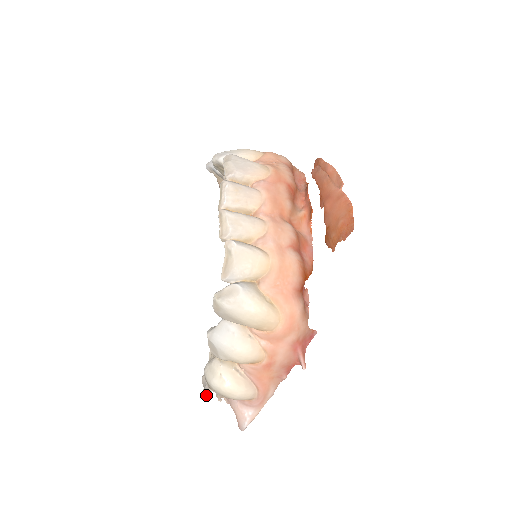
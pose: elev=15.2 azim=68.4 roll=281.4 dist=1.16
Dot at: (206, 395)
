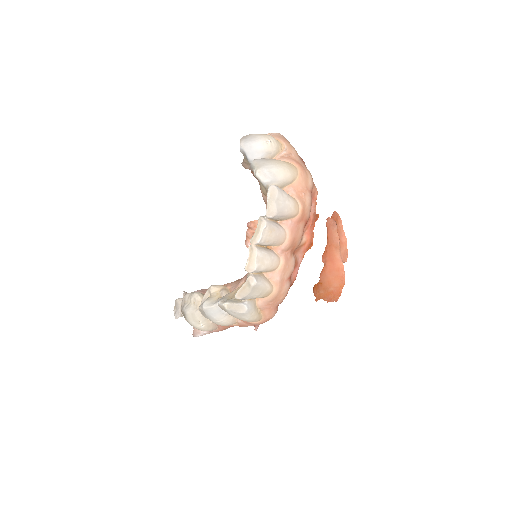
Dot at: (178, 317)
